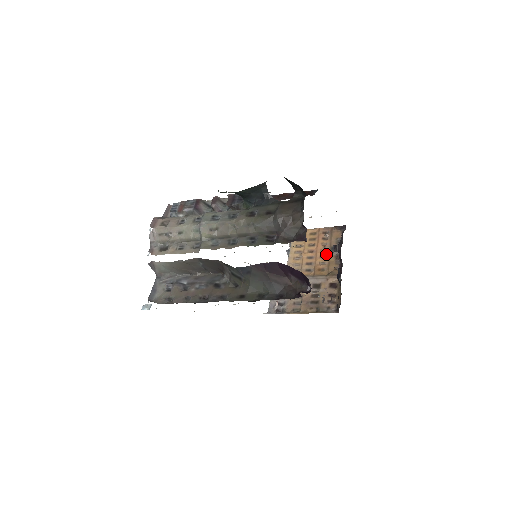
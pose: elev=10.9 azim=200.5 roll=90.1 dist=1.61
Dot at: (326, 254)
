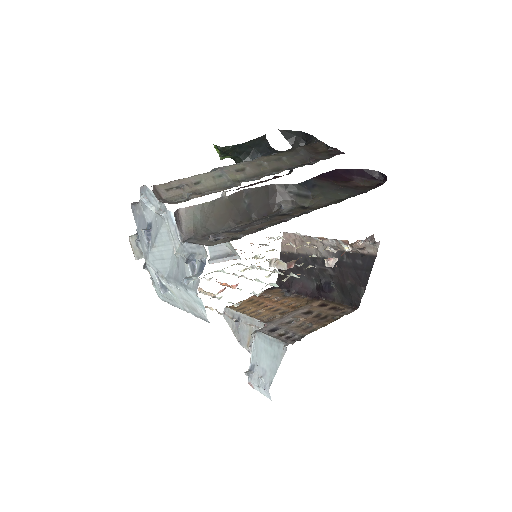
Dot at: (284, 300)
